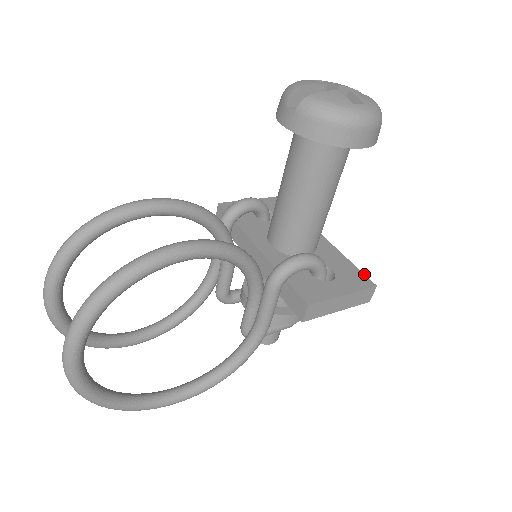
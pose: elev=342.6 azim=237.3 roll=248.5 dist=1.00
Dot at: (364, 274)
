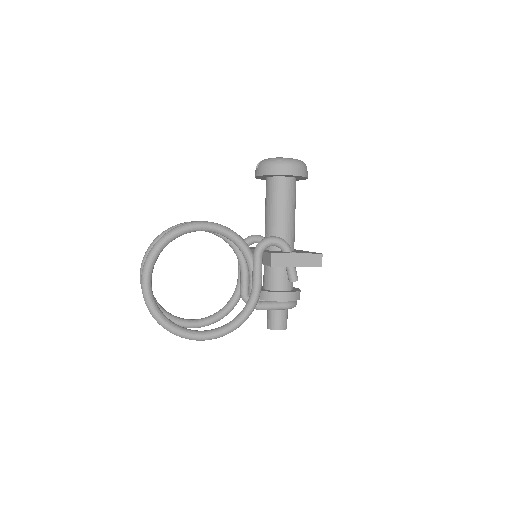
Dot at: occluded
